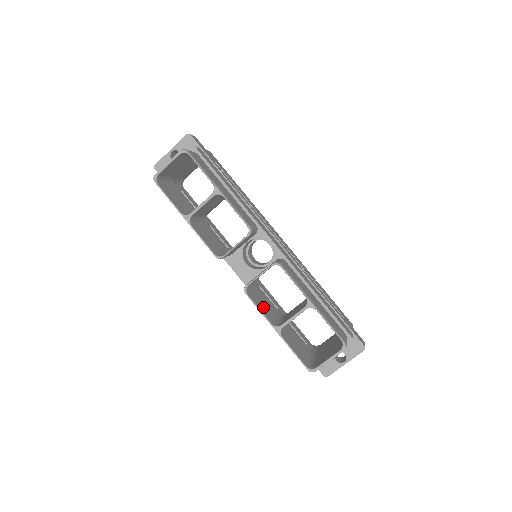
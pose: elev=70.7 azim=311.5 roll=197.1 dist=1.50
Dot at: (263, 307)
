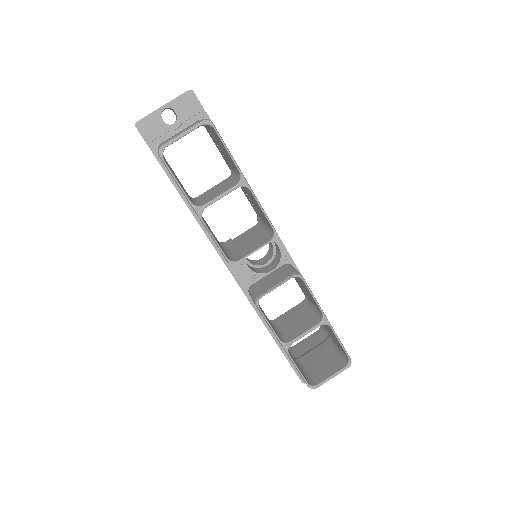
Dot at: (267, 319)
